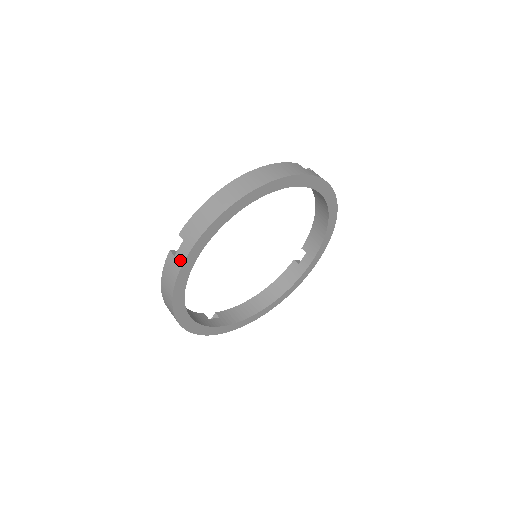
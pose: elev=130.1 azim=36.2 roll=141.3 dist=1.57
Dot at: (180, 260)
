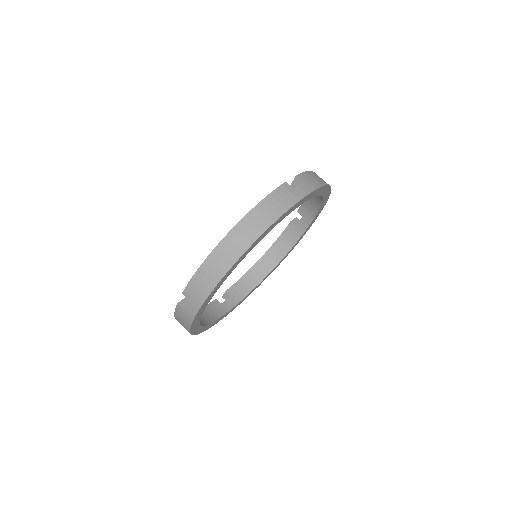
Dot at: (190, 315)
